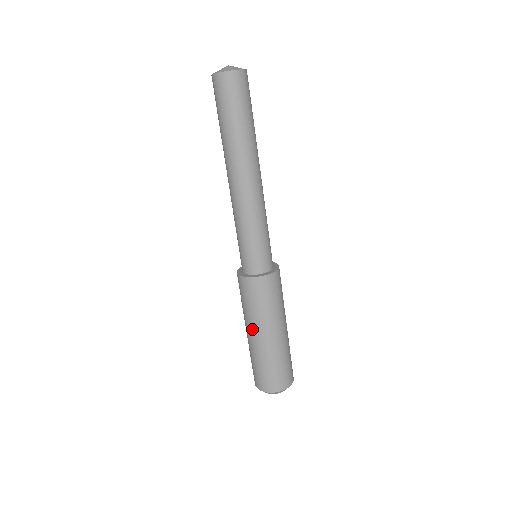
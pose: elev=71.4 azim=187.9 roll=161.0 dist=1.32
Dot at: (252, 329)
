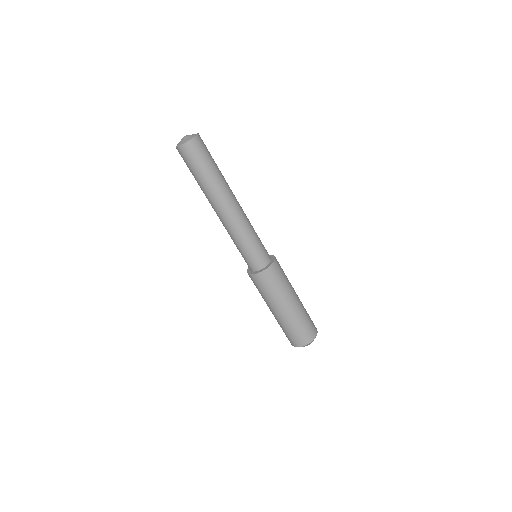
Dot at: (272, 307)
